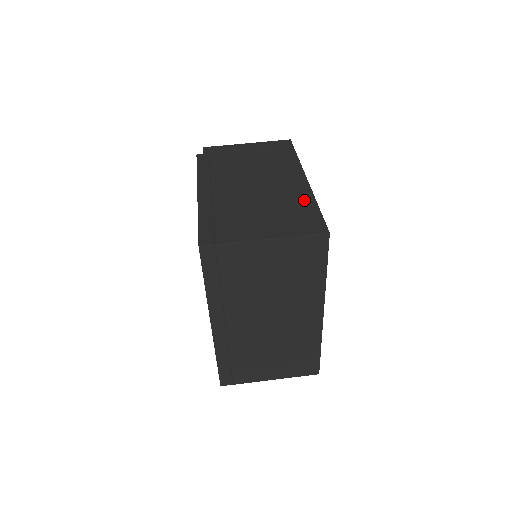
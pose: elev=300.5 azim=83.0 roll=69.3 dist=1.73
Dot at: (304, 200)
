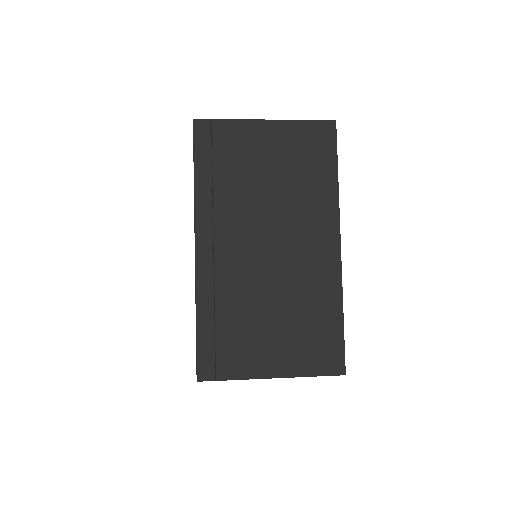
Dot at: occluded
